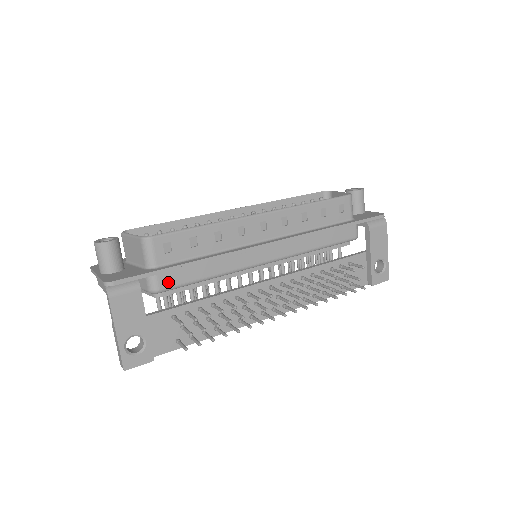
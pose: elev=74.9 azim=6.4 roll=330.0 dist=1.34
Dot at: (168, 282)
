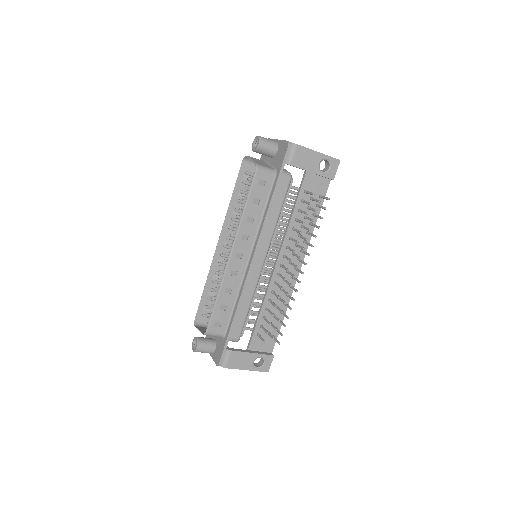
Dot at: (237, 332)
